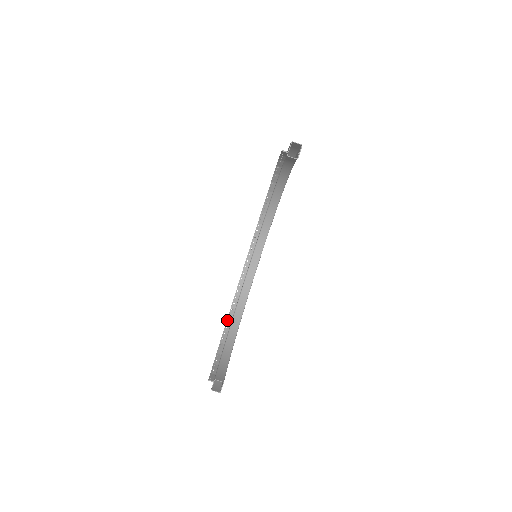
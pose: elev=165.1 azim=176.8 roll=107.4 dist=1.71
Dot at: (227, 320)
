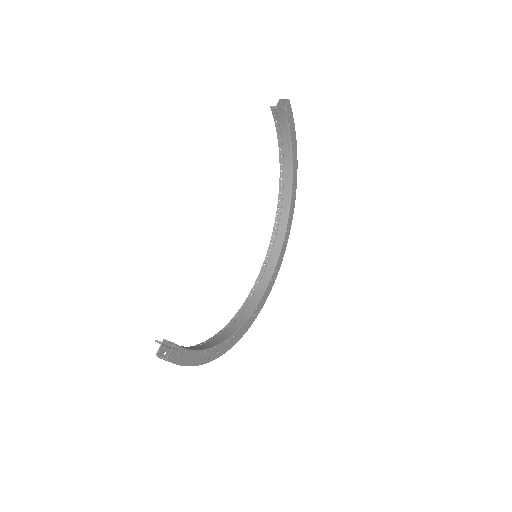
Dot at: (214, 336)
